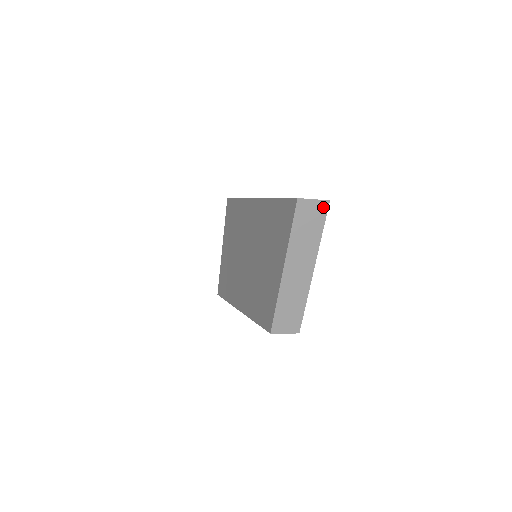
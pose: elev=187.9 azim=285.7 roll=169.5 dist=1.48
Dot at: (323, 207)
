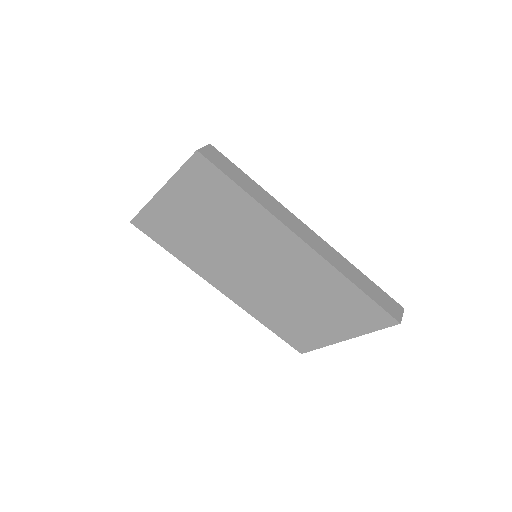
Dot at: occluded
